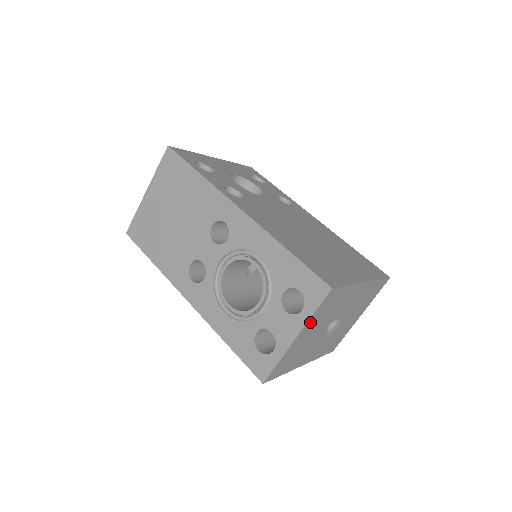
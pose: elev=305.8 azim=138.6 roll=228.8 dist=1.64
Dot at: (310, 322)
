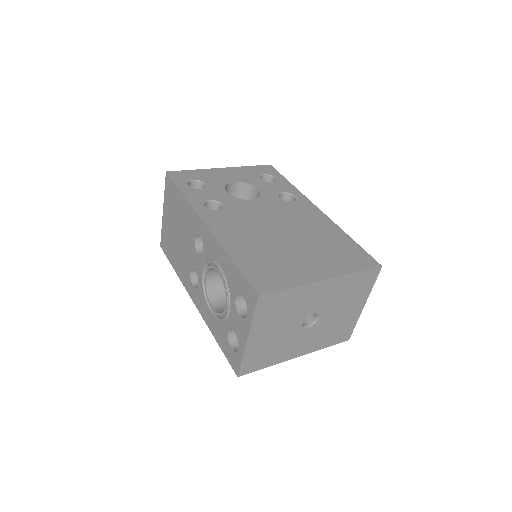
Dot at: (257, 324)
